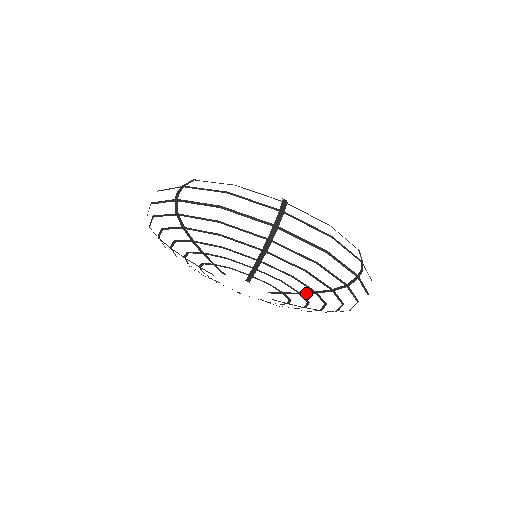
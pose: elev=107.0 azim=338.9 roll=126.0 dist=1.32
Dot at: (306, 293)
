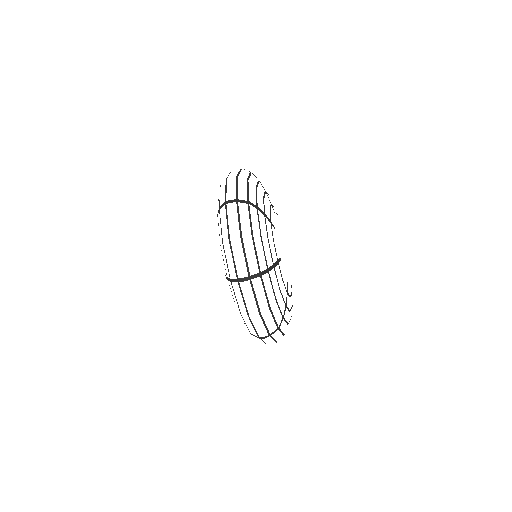
Dot at: occluded
